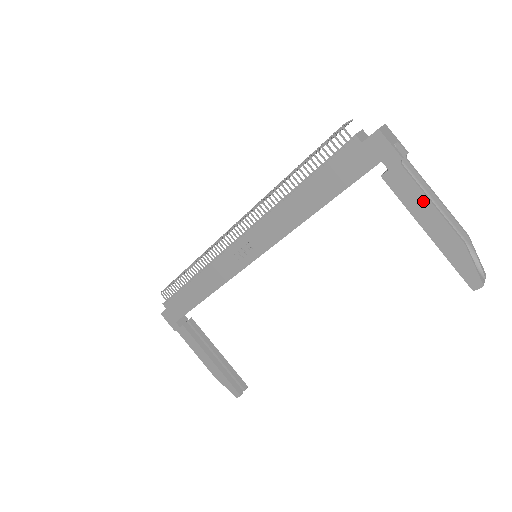
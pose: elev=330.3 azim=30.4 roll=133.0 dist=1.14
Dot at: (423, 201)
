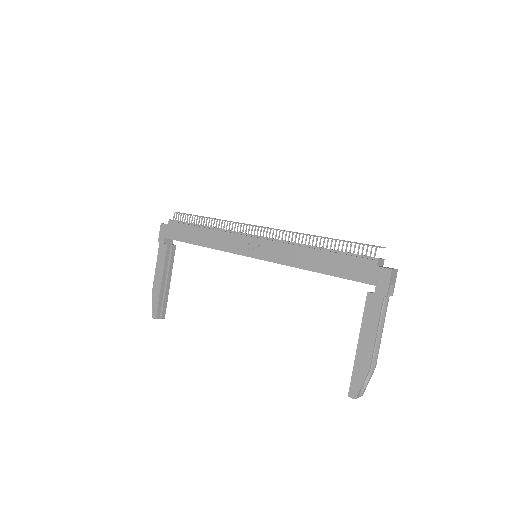
Dot at: (373, 327)
